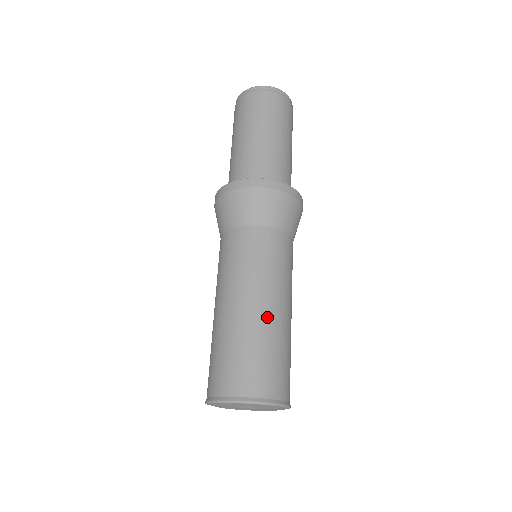
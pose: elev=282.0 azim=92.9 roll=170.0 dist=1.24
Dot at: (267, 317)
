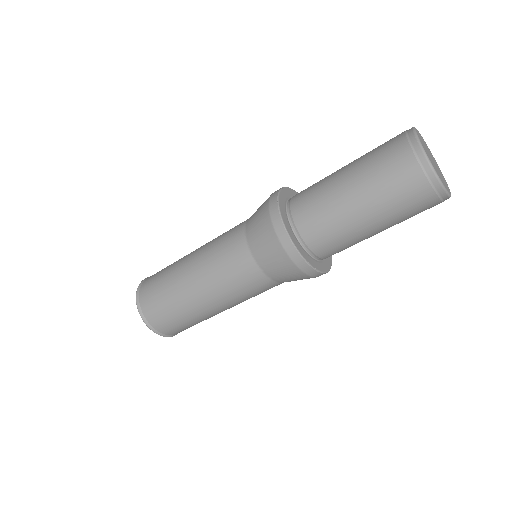
Dot at: (209, 313)
